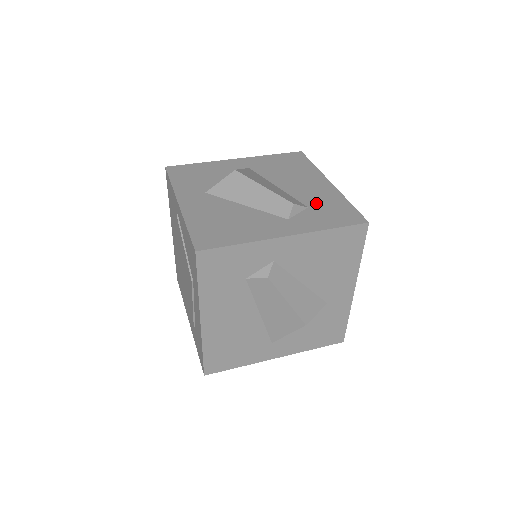
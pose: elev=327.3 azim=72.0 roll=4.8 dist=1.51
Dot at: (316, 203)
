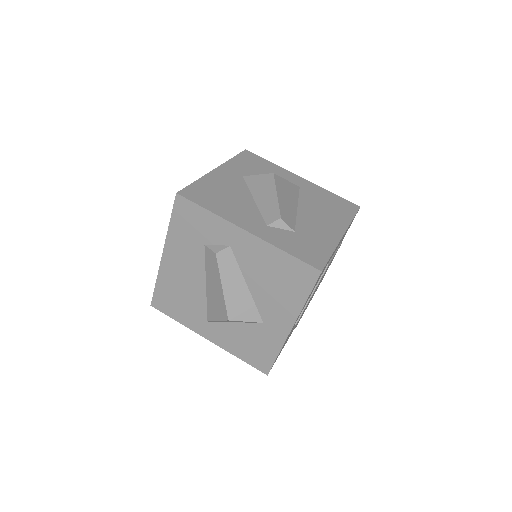
Dot at: (306, 234)
